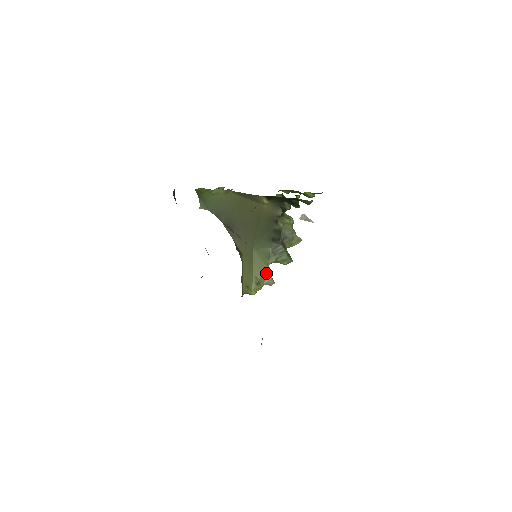
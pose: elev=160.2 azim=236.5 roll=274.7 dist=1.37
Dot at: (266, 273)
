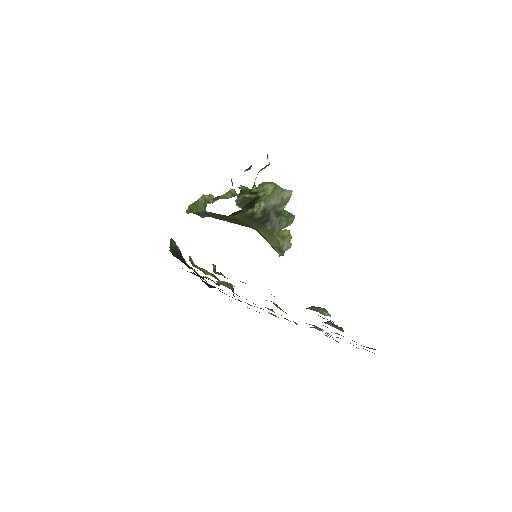
Dot at: (280, 243)
